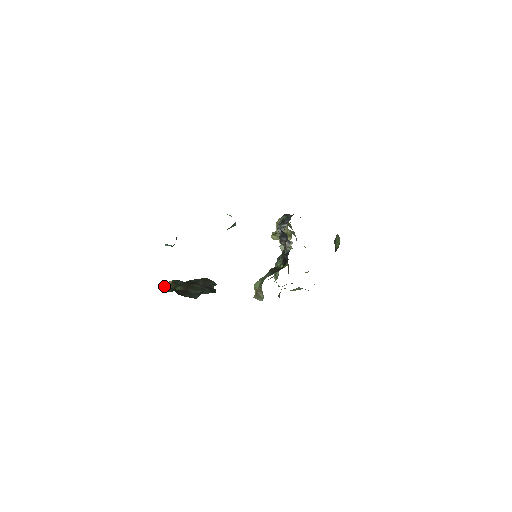
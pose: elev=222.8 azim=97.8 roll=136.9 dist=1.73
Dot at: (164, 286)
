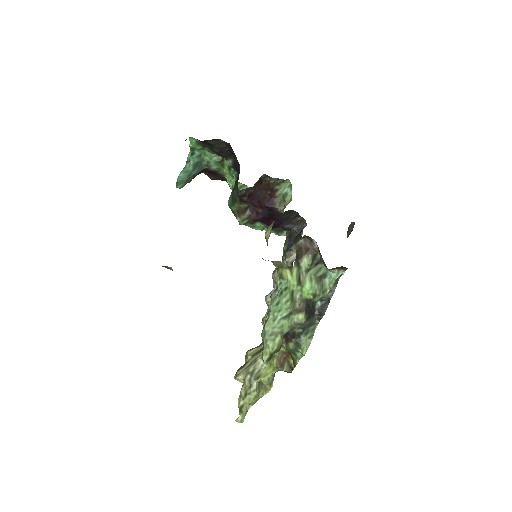
Dot at: occluded
